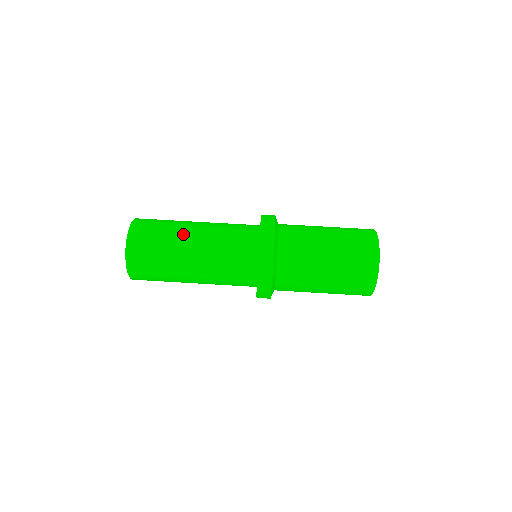
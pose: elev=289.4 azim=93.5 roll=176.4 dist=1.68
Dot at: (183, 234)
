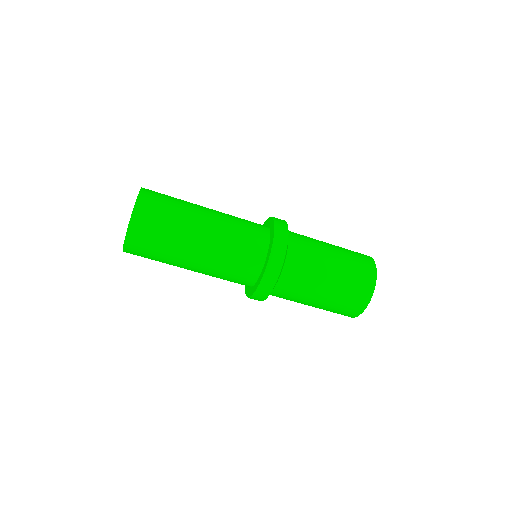
Dot at: (180, 265)
